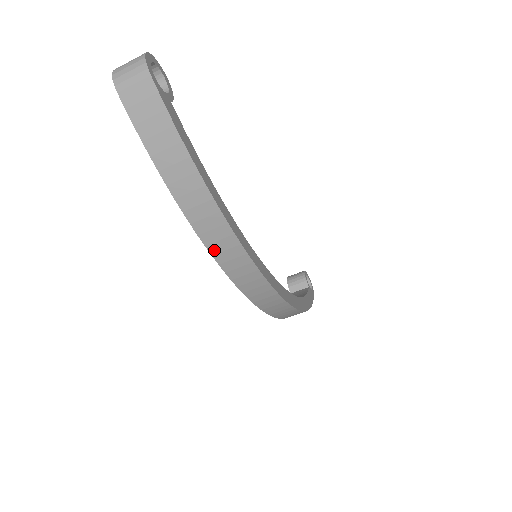
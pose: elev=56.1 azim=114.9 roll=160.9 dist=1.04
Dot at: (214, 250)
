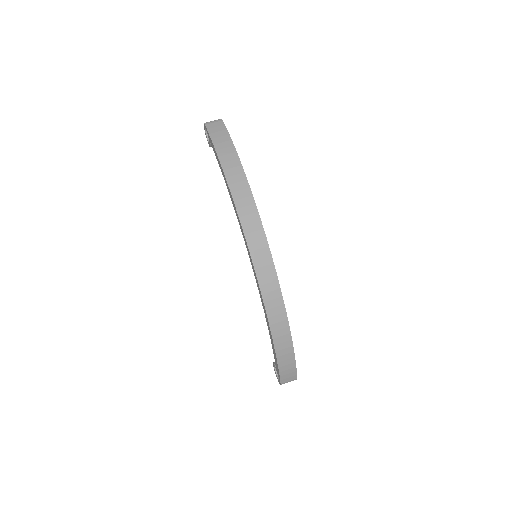
Dot at: (236, 197)
